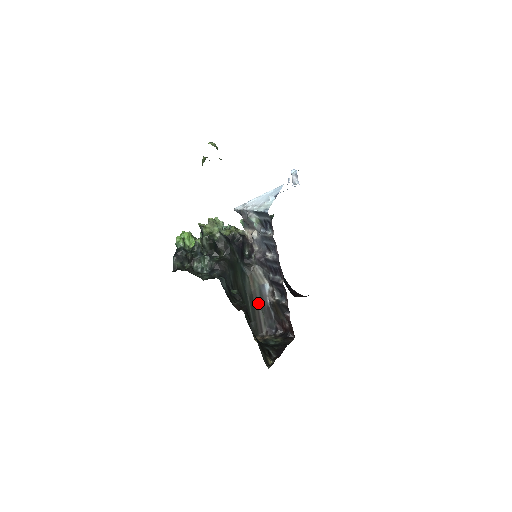
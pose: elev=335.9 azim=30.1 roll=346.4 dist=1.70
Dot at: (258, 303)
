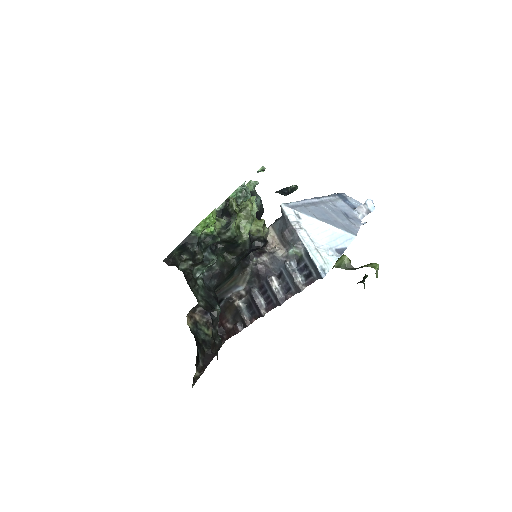
Dot at: (218, 294)
